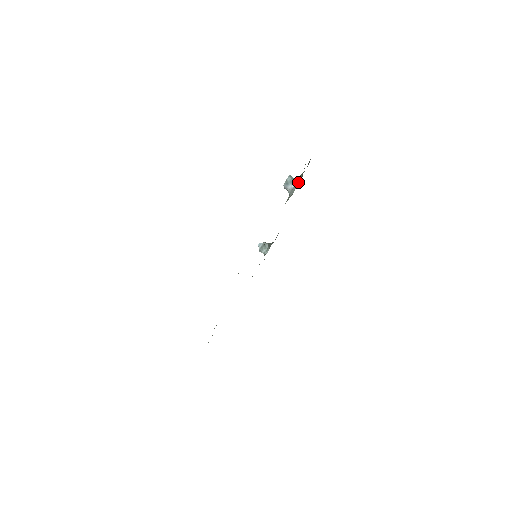
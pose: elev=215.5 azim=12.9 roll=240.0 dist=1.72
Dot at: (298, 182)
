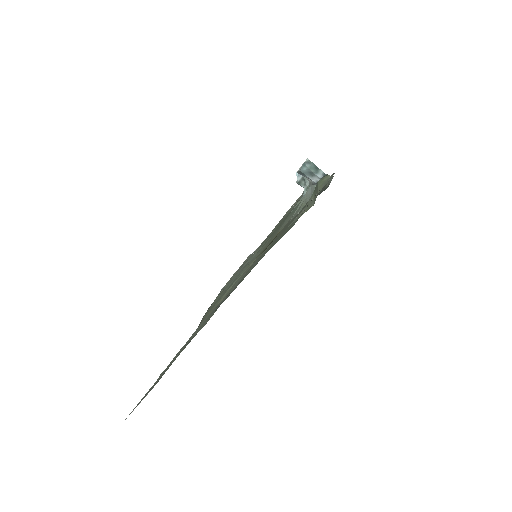
Dot at: occluded
